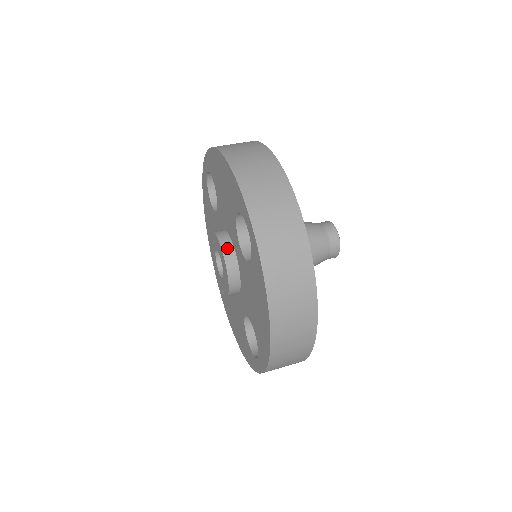
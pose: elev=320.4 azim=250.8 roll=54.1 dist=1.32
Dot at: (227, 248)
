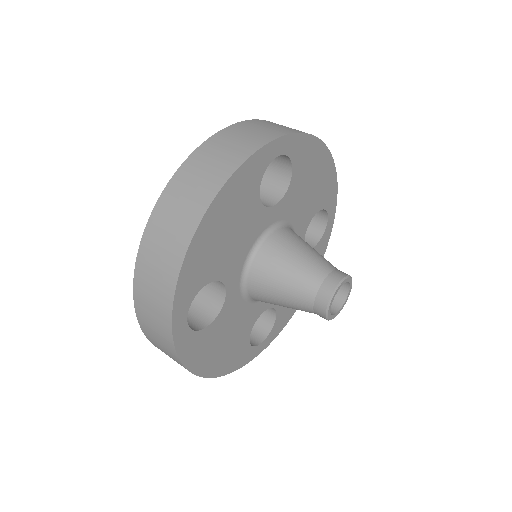
Dot at: occluded
